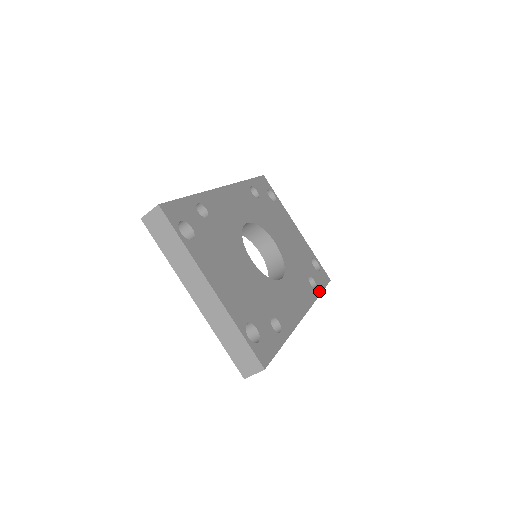
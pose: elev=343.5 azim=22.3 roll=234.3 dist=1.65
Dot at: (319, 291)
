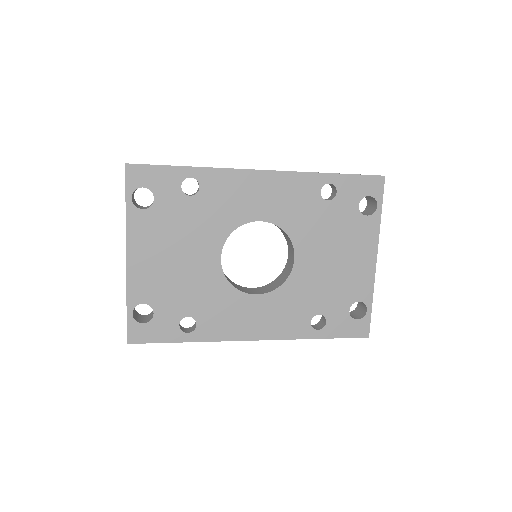
Dot at: (320, 335)
